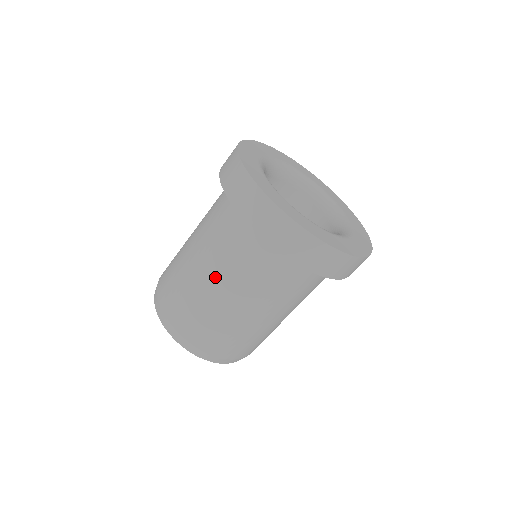
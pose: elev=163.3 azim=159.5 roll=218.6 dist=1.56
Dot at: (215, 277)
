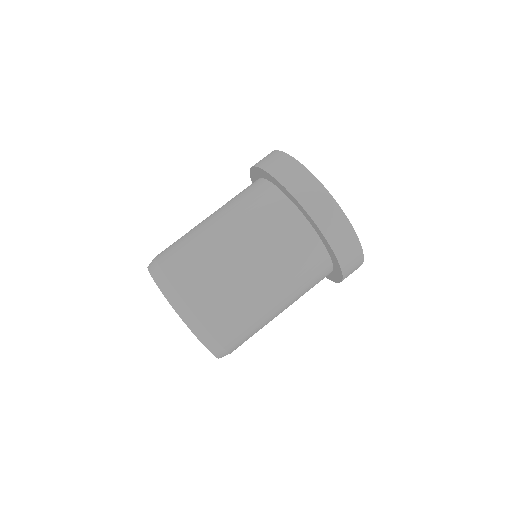
Dot at: (267, 279)
